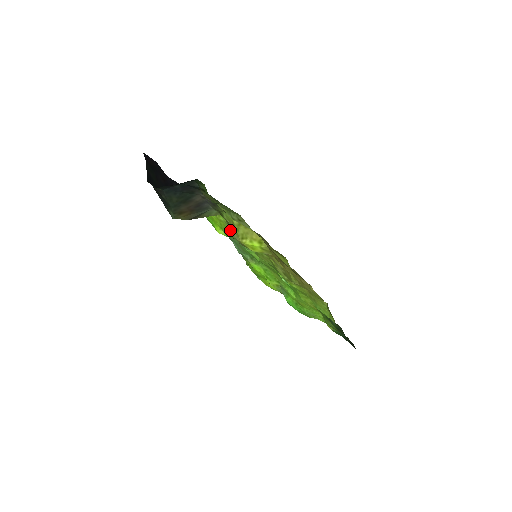
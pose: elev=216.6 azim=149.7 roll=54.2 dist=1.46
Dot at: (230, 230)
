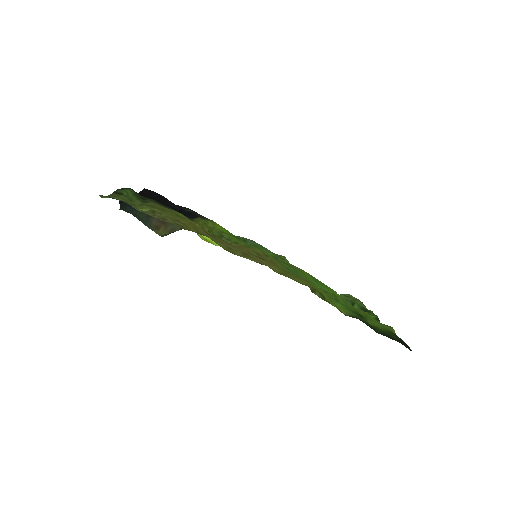
Dot at: occluded
